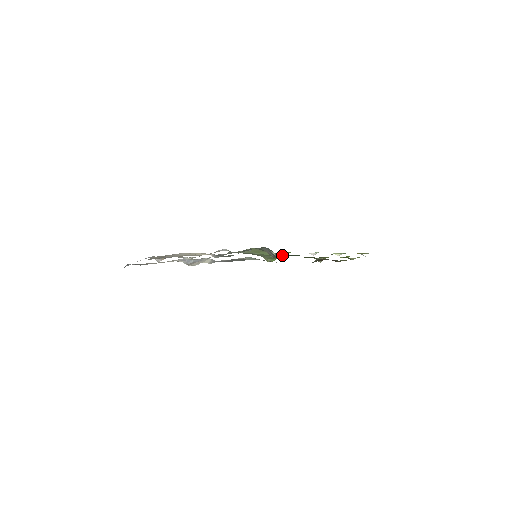
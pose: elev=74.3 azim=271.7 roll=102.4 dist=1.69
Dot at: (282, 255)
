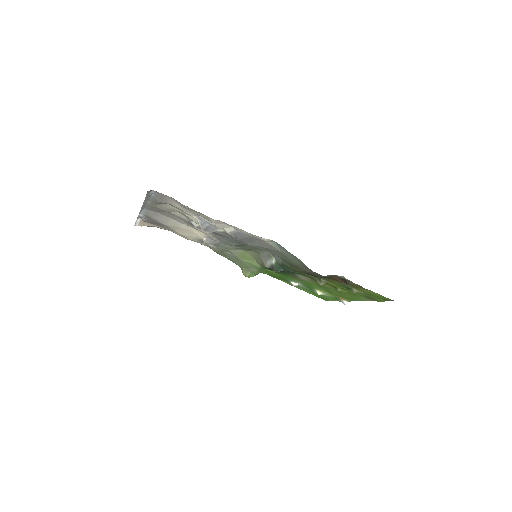
Dot at: (282, 265)
